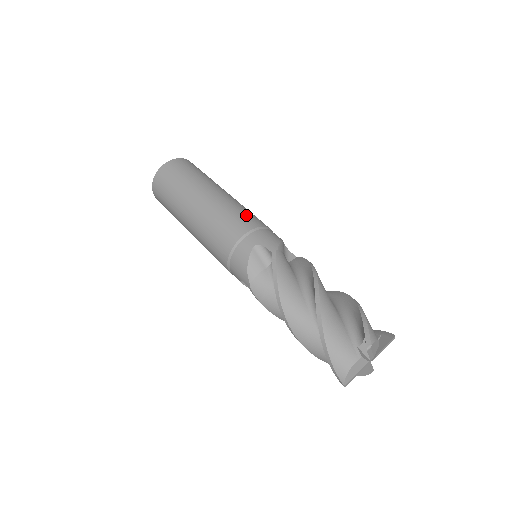
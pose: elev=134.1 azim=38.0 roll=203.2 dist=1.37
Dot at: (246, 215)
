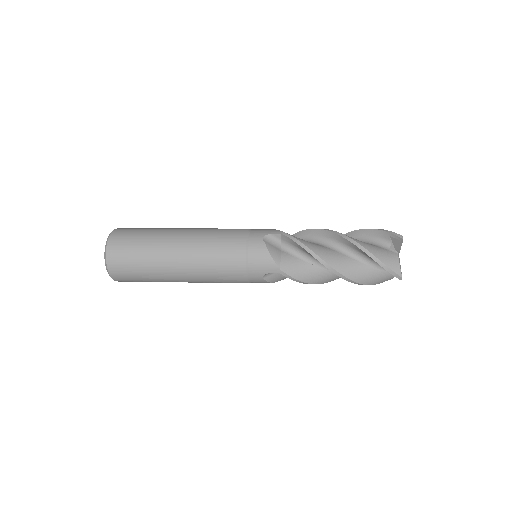
Dot at: occluded
